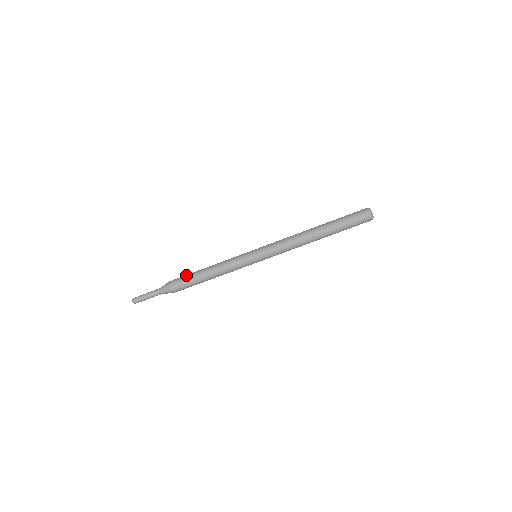
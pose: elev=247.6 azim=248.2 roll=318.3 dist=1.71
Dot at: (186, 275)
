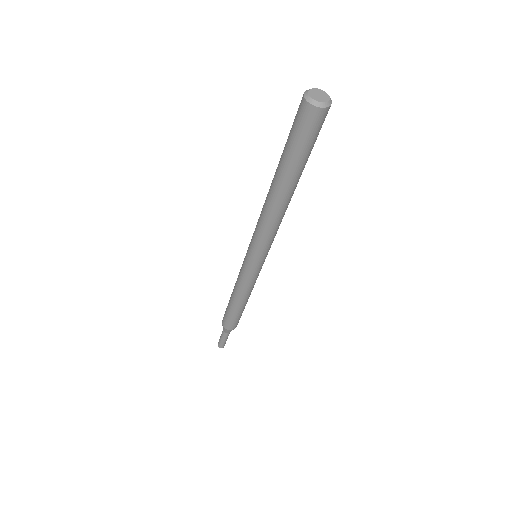
Dot at: occluded
